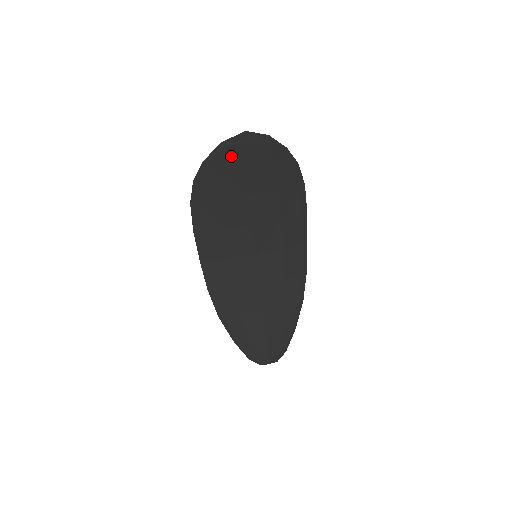
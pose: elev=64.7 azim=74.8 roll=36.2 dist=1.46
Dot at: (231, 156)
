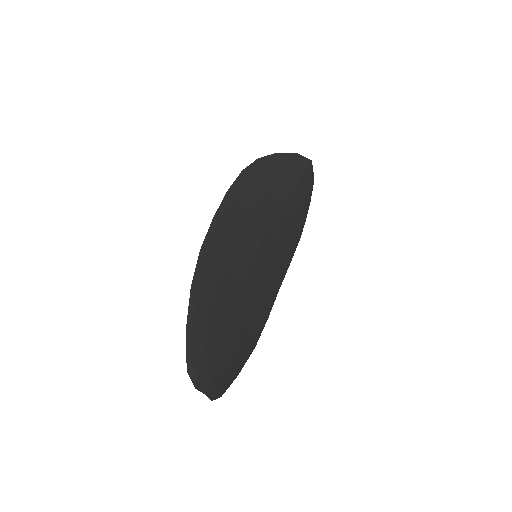
Dot at: (295, 166)
